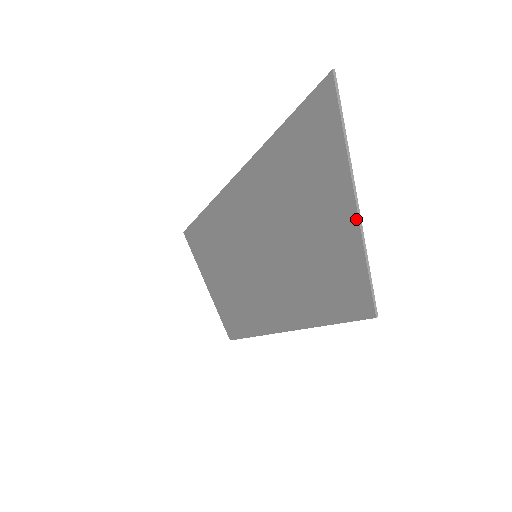
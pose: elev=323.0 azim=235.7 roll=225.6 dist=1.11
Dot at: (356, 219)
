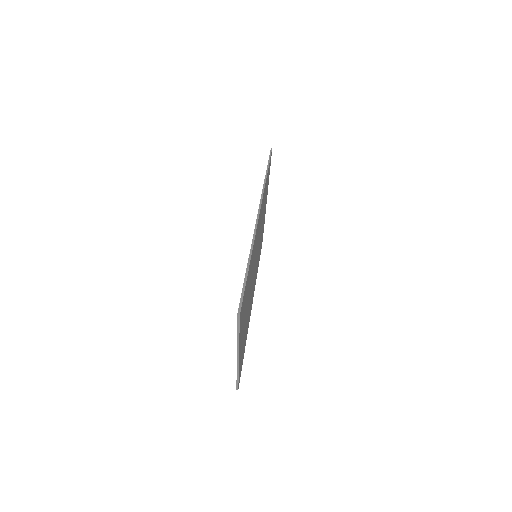
Dot at: (237, 361)
